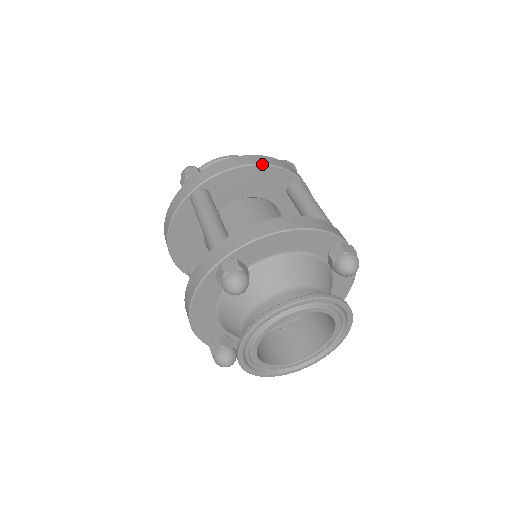
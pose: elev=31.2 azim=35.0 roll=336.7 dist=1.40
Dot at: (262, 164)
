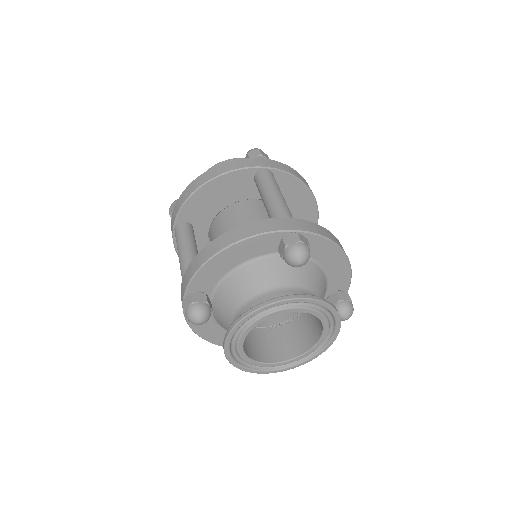
Dot at: (213, 178)
